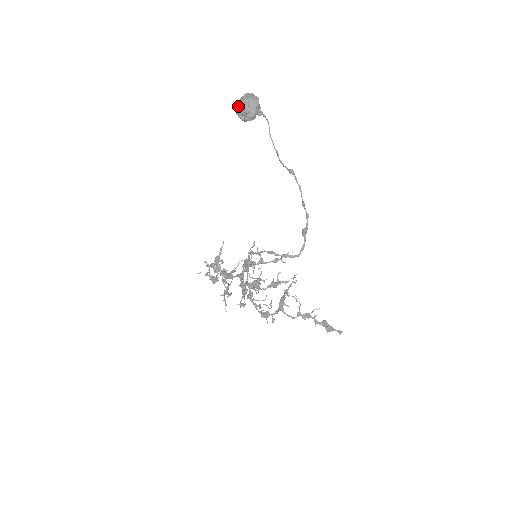
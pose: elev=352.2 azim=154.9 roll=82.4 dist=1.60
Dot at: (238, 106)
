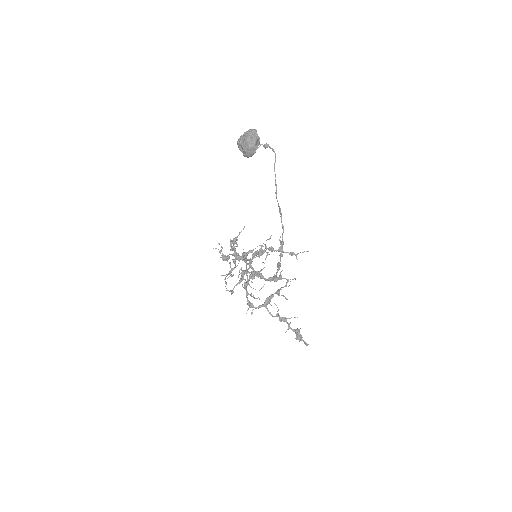
Dot at: (238, 142)
